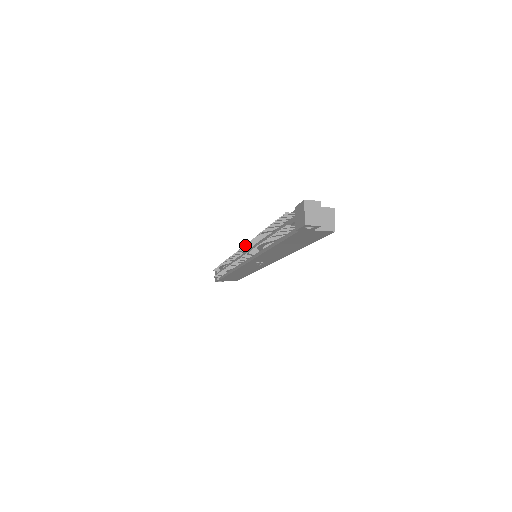
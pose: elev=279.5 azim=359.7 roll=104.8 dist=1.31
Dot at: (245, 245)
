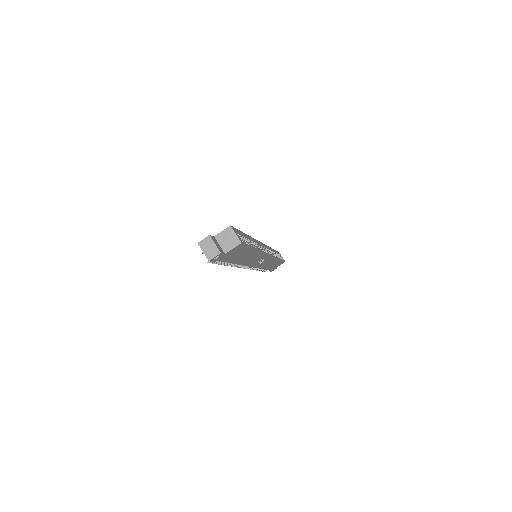
Dot at: occluded
